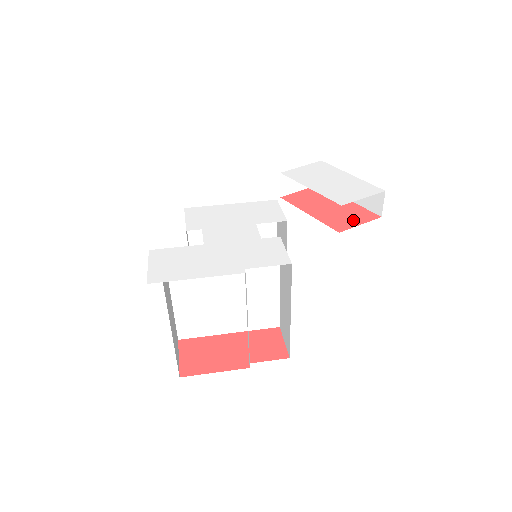
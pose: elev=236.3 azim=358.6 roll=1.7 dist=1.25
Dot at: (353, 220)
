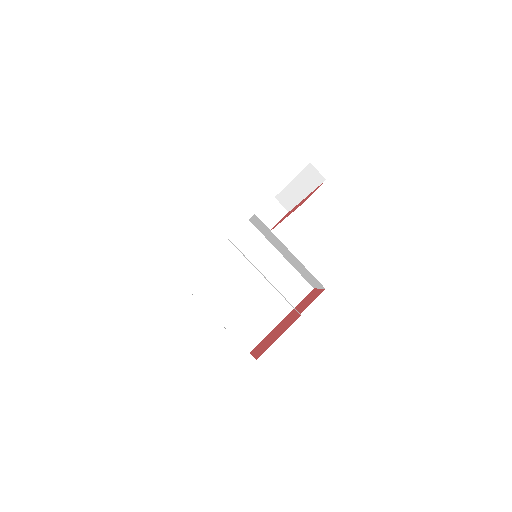
Dot at: occluded
